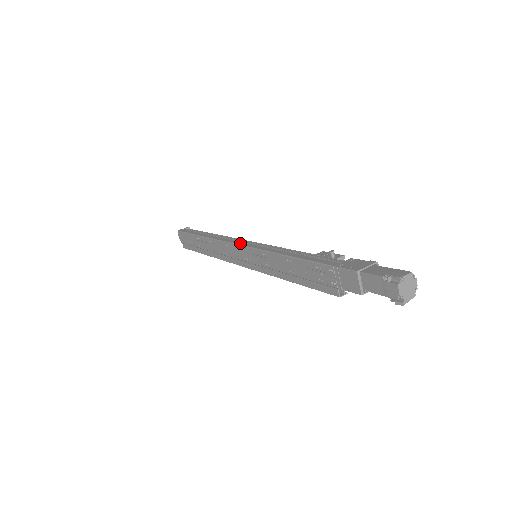
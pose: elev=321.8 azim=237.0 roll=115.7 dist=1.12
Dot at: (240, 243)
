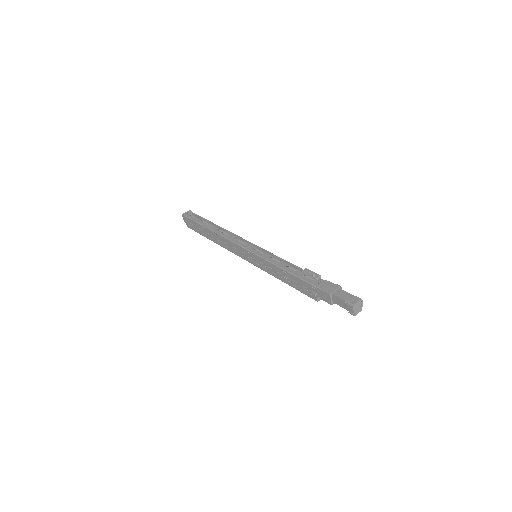
Dot at: (244, 246)
